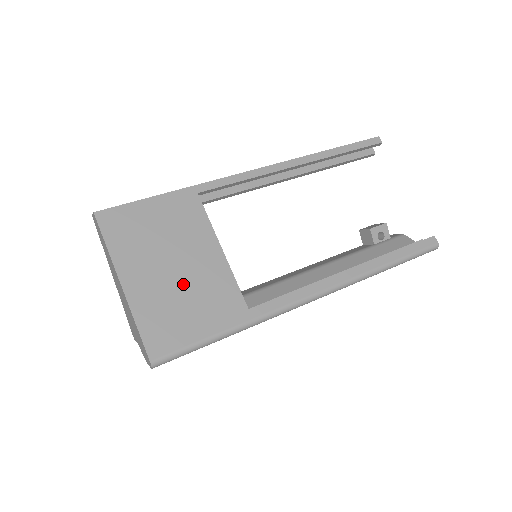
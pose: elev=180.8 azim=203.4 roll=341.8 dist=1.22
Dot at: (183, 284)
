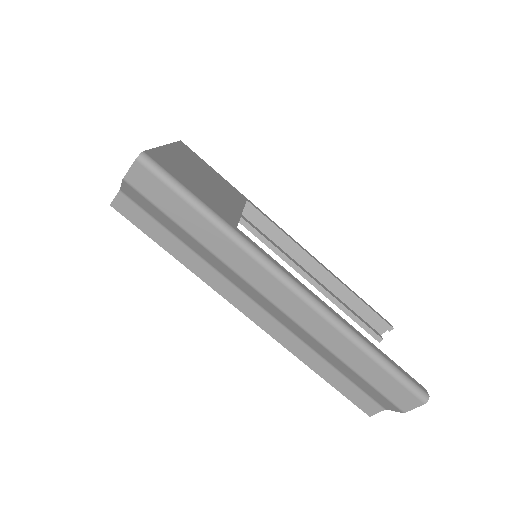
Dot at: (203, 183)
